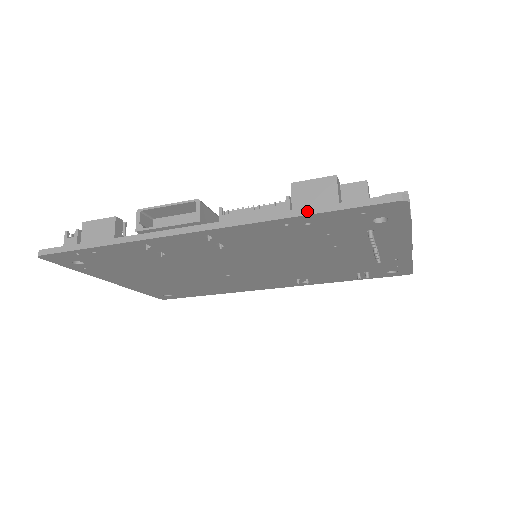
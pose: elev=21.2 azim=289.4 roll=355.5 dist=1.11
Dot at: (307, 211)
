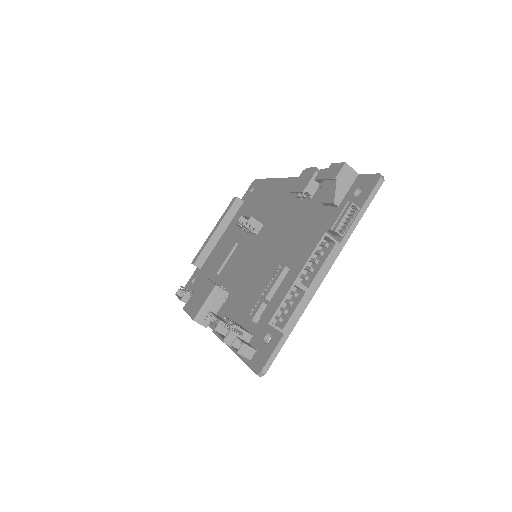
Dot at: (234, 351)
